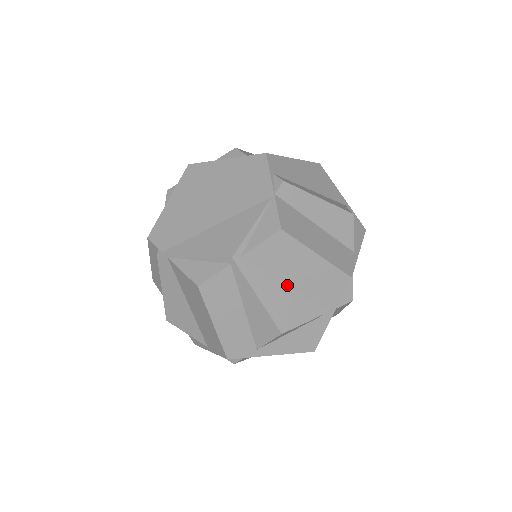
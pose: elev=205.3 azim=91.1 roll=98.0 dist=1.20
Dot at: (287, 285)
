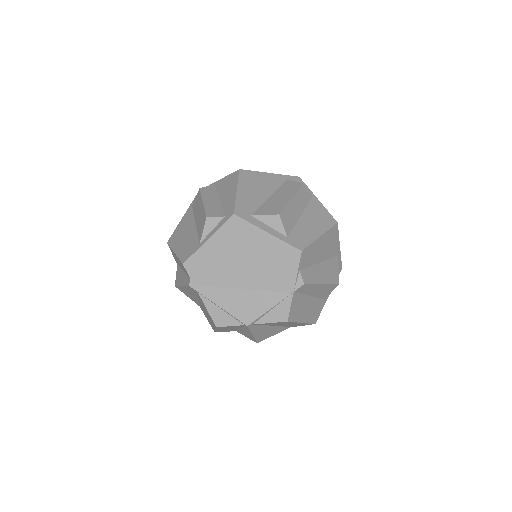
Dot at: (273, 326)
